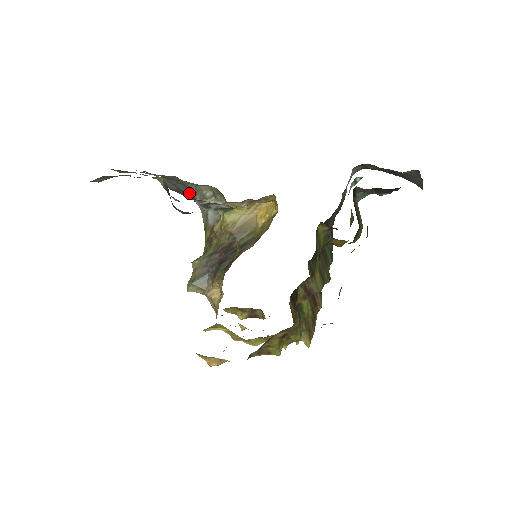
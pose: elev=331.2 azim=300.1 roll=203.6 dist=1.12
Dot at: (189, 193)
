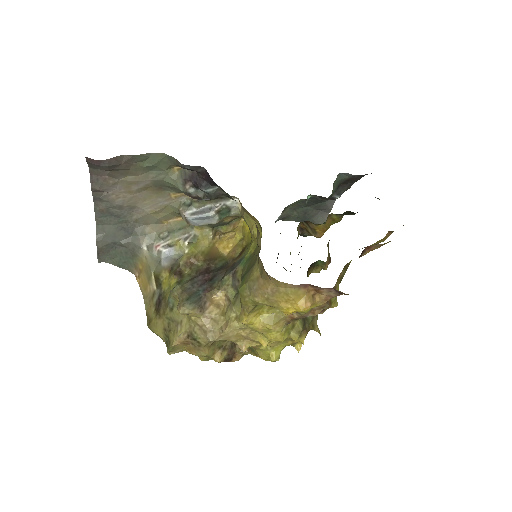
Dot at: (127, 244)
